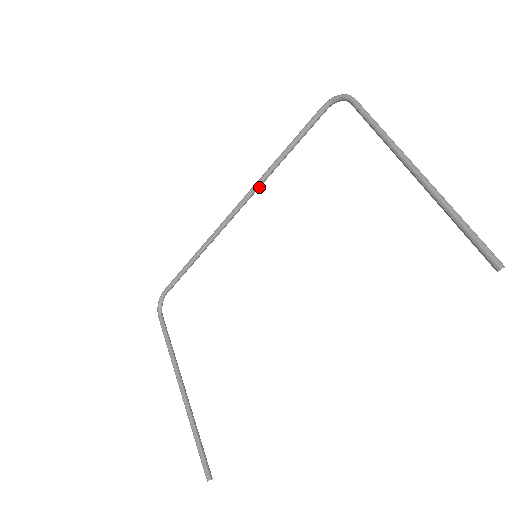
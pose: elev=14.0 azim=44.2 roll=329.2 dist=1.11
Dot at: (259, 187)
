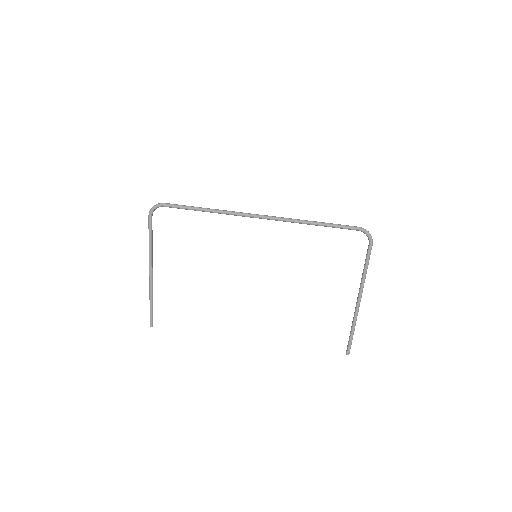
Dot at: (287, 221)
